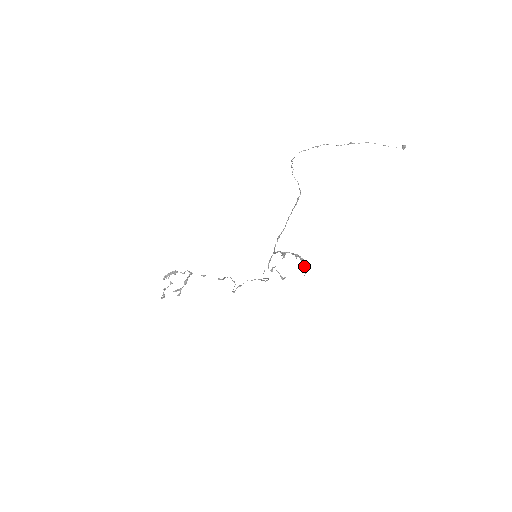
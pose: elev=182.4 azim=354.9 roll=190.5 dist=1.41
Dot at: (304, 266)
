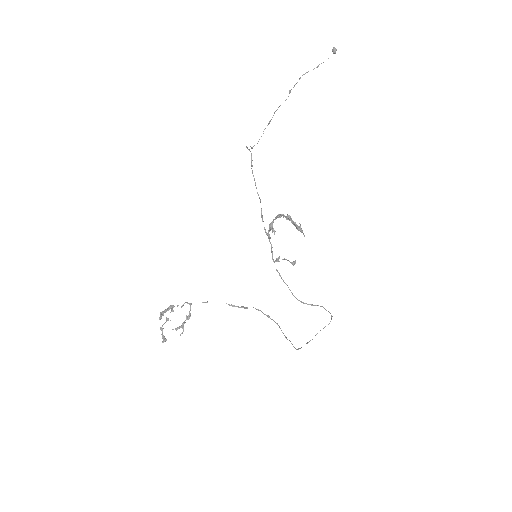
Dot at: (296, 225)
